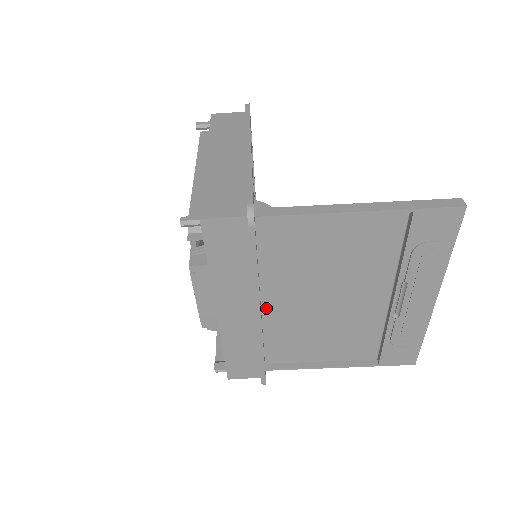
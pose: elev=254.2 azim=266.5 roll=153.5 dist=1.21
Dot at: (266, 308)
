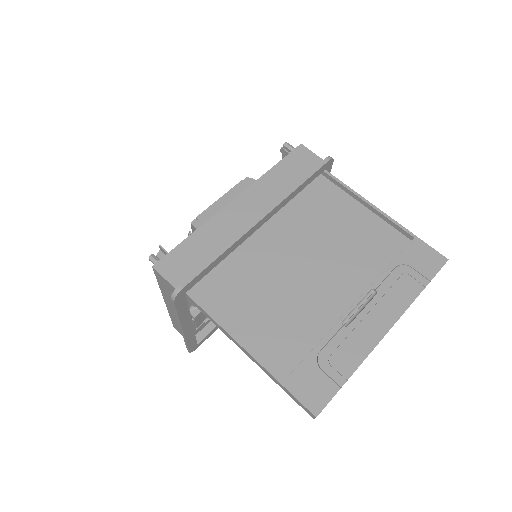
Dot at: (258, 238)
